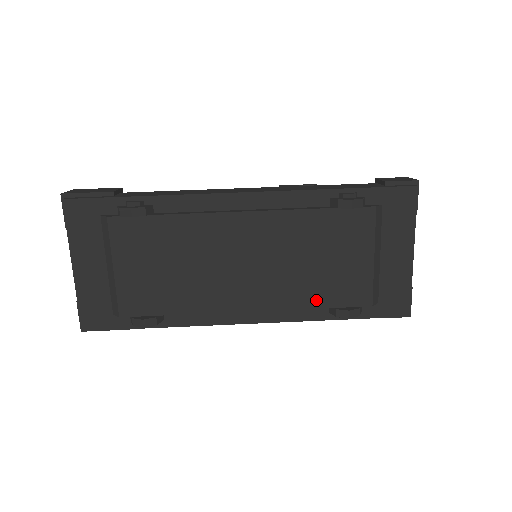
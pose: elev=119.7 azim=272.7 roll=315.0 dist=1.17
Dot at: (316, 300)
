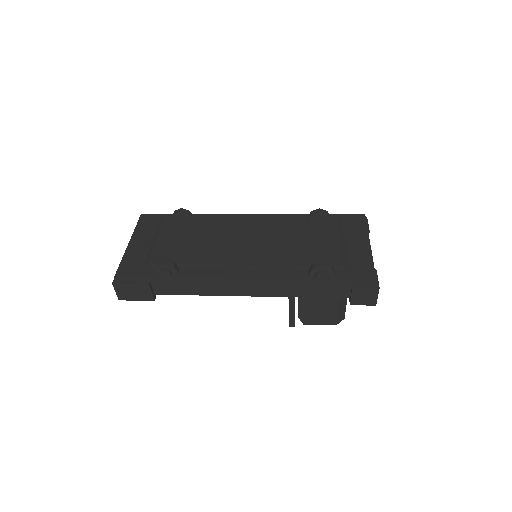
Dot at: (297, 261)
